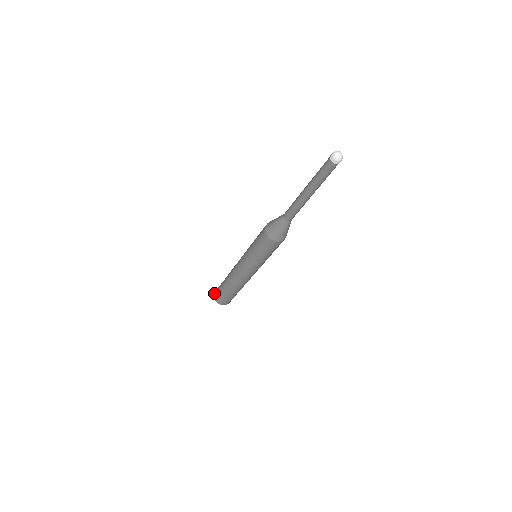
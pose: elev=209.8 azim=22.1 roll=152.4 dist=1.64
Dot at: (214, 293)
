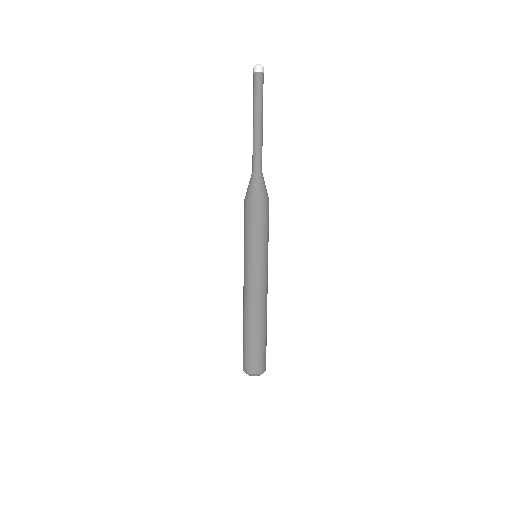
Dot at: occluded
